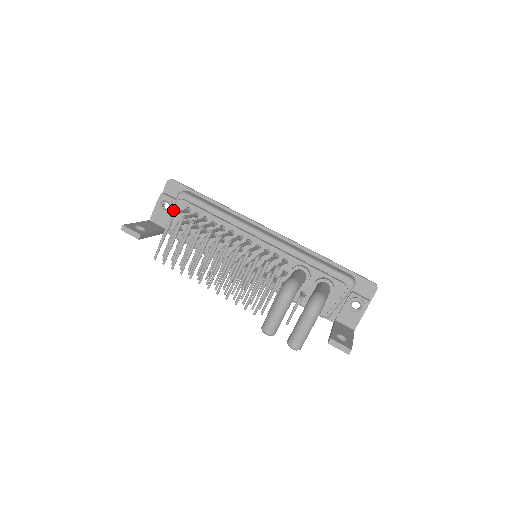
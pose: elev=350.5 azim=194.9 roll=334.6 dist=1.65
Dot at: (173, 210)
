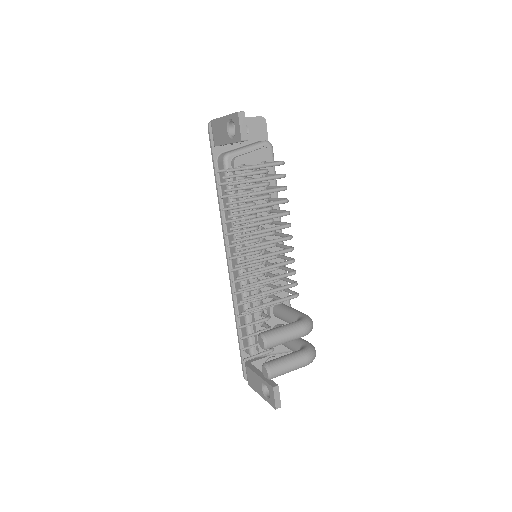
Dot at: (243, 142)
